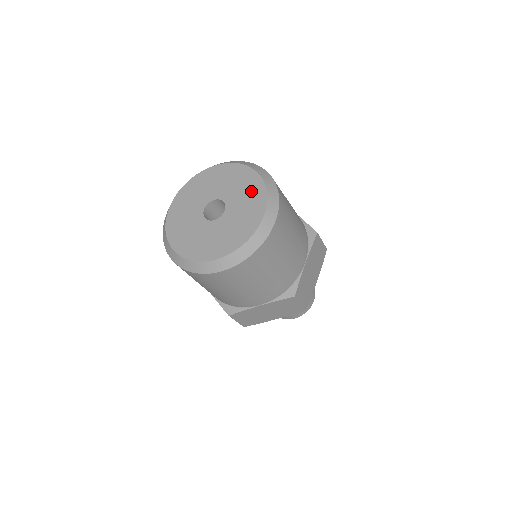
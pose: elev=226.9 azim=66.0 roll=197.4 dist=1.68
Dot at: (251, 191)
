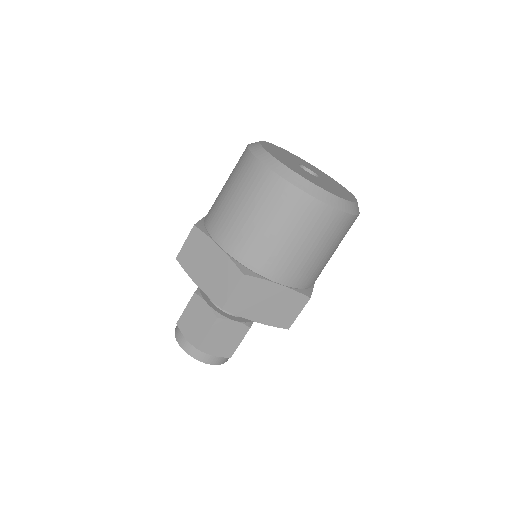
Dot at: (337, 184)
